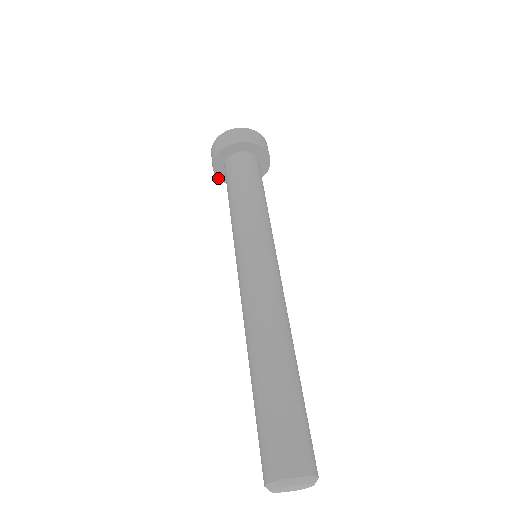
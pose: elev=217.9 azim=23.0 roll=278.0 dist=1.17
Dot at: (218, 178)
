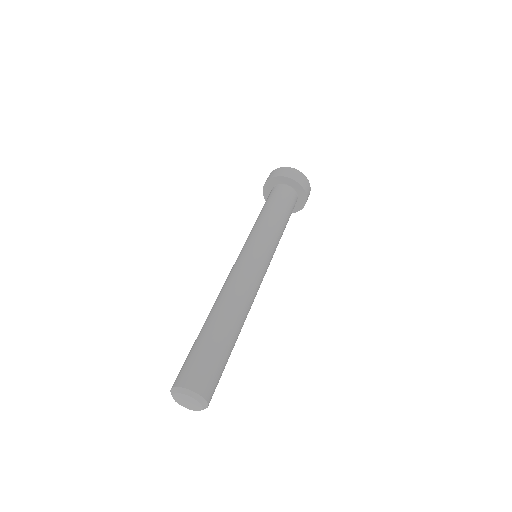
Dot at: occluded
